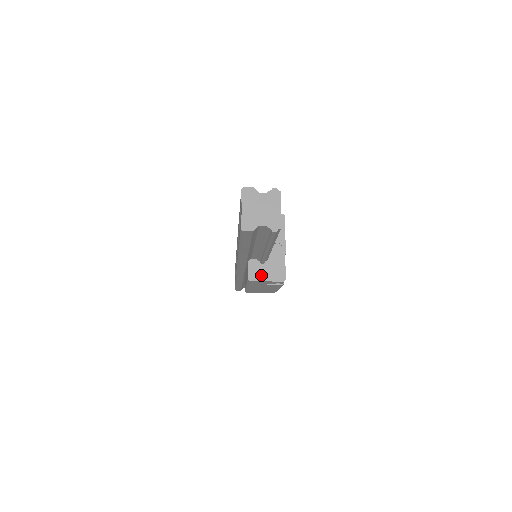
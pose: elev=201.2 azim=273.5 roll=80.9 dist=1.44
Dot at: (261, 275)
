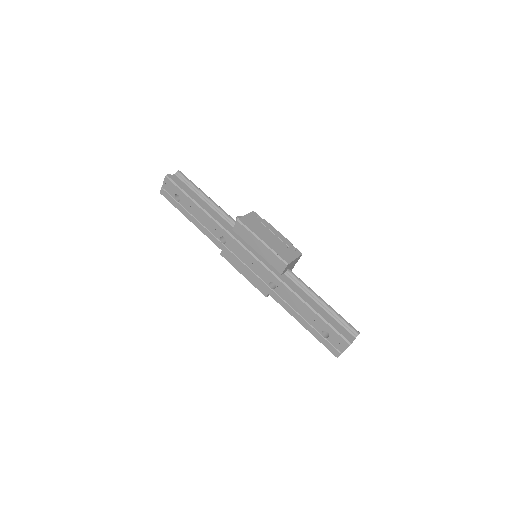
Dot at: occluded
